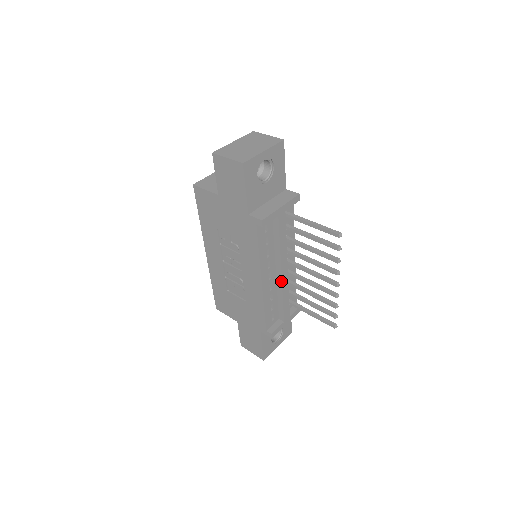
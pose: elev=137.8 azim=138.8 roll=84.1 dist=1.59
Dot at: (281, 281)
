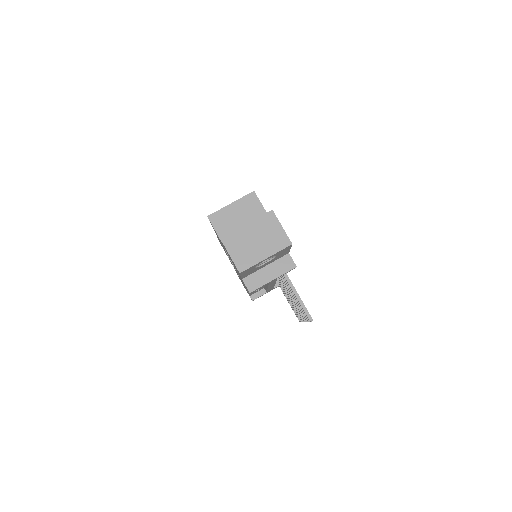
Dot at: occluded
